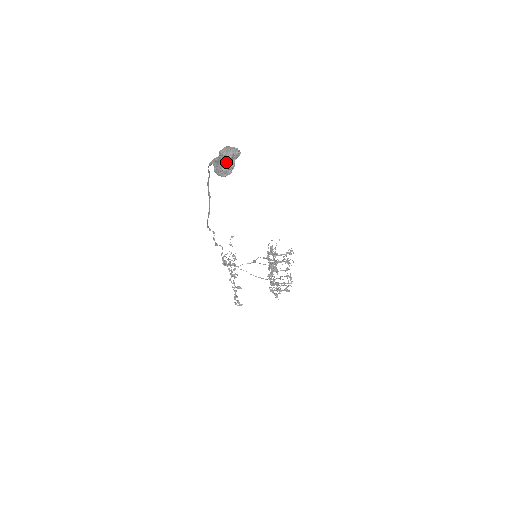
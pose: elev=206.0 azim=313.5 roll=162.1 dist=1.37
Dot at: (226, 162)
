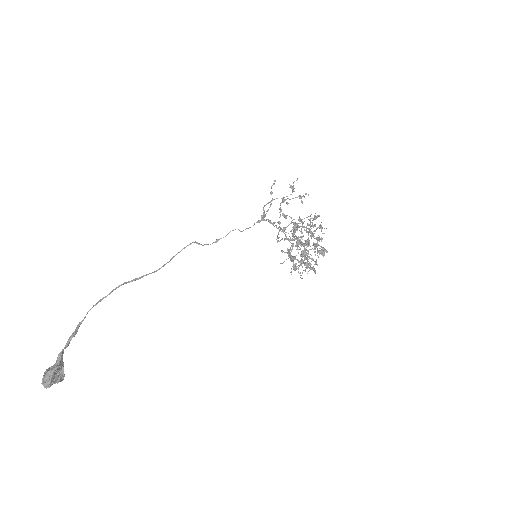
Dot at: occluded
